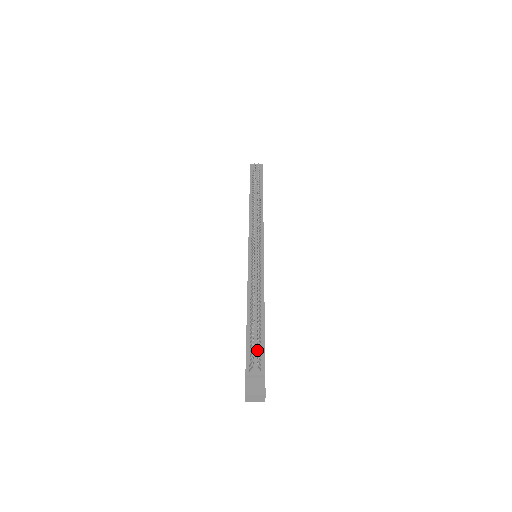
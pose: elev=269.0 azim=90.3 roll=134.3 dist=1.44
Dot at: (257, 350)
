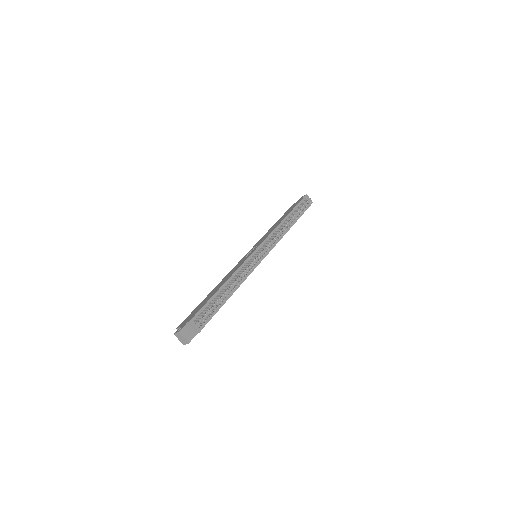
Dot at: (210, 315)
